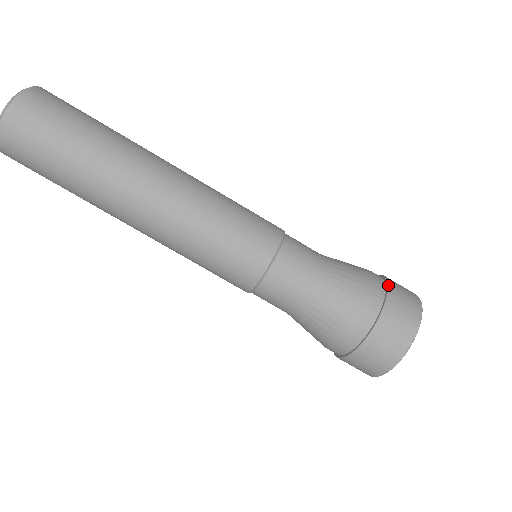
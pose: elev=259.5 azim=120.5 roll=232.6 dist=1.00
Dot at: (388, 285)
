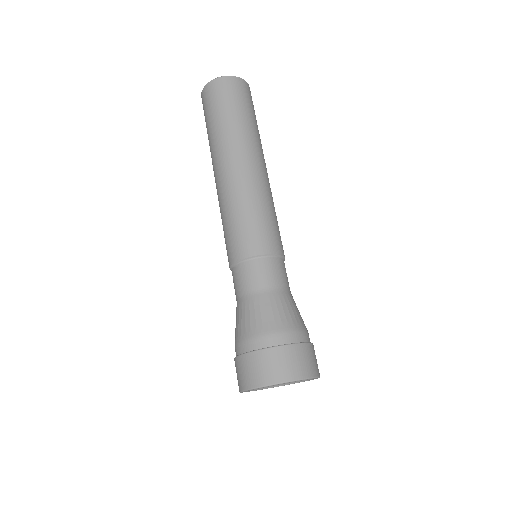
Dot at: occluded
